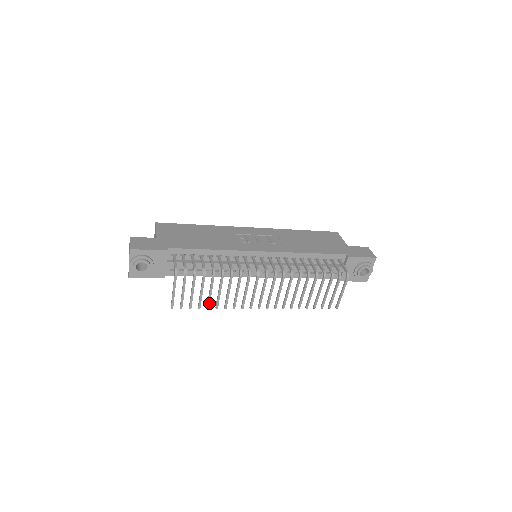
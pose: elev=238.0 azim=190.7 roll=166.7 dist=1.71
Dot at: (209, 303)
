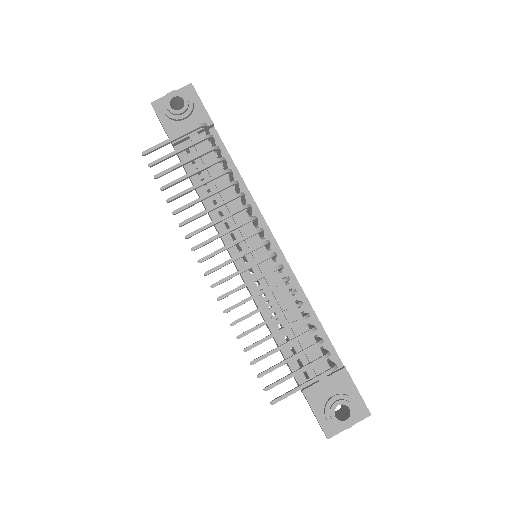
Dot at: (178, 196)
